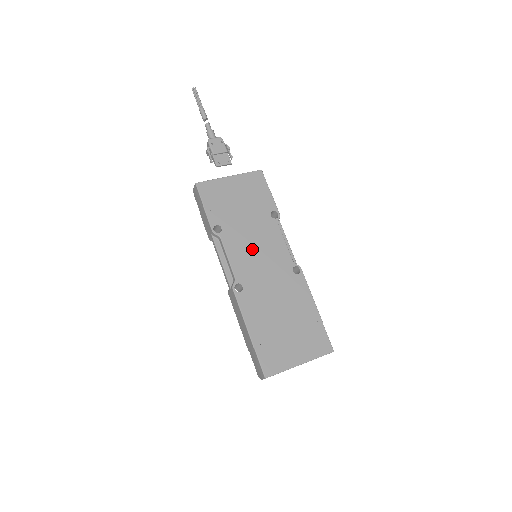
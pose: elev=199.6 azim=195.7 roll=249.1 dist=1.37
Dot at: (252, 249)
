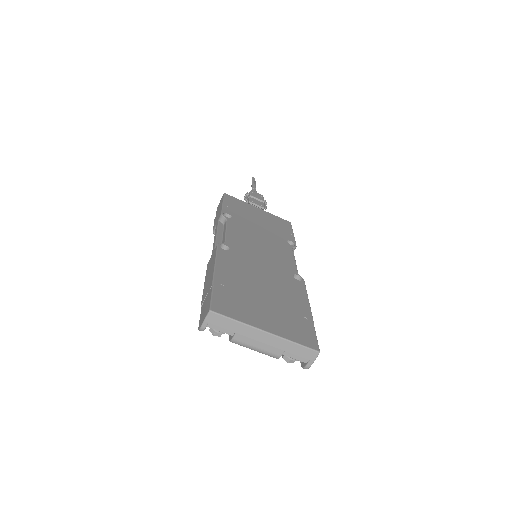
Dot at: (255, 241)
